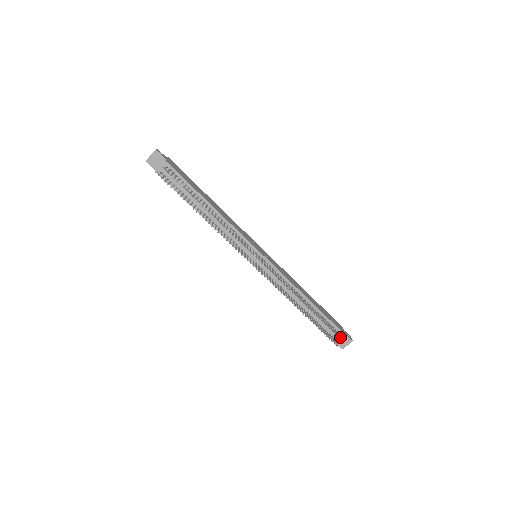
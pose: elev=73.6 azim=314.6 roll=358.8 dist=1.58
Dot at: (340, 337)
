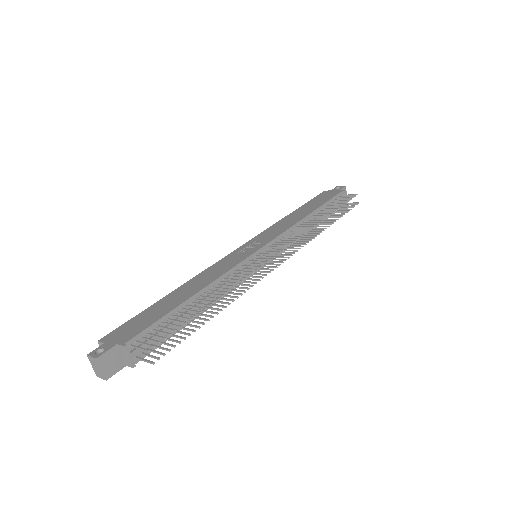
Dot at: (352, 196)
